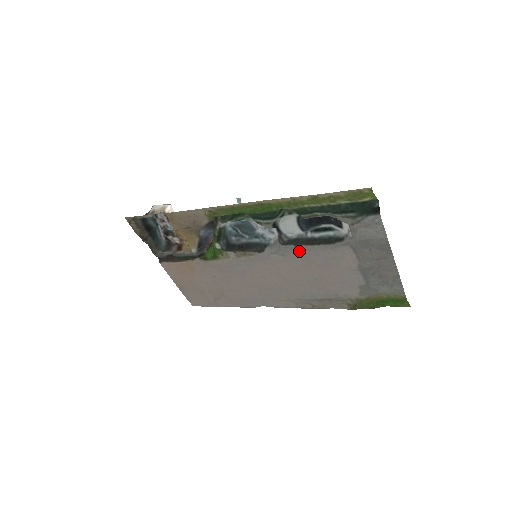
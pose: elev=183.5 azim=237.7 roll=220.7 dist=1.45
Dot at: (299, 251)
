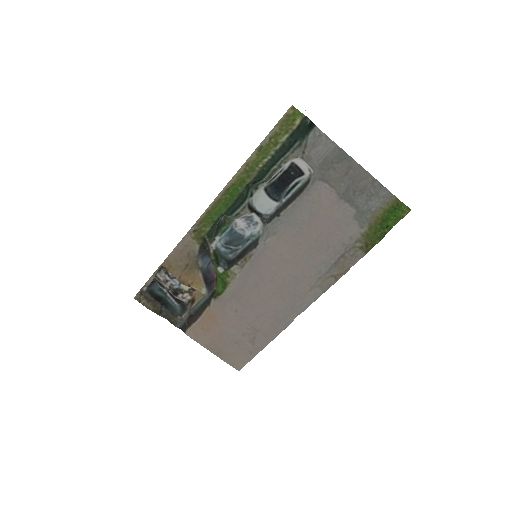
Dot at: (284, 219)
